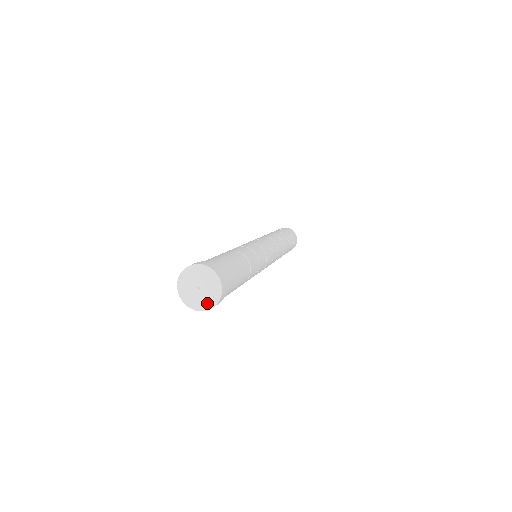
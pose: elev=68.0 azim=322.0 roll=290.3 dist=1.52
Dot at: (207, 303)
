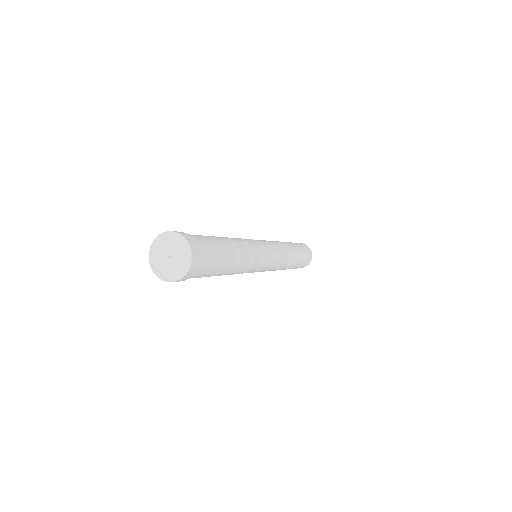
Dot at: (177, 273)
